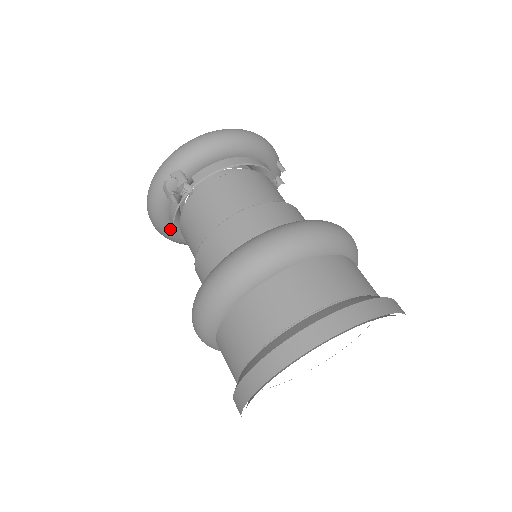
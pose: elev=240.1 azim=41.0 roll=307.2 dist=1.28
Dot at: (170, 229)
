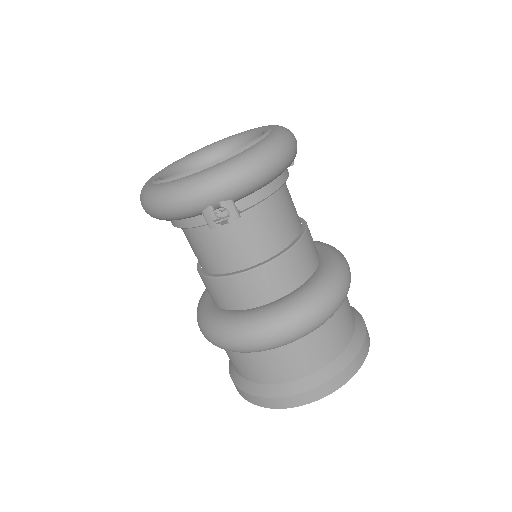
Dot at: occluded
